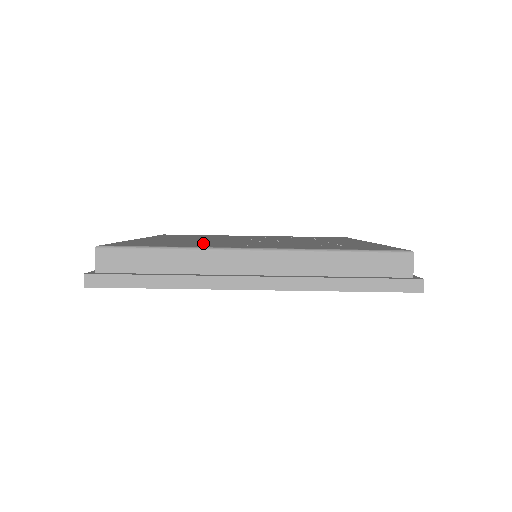
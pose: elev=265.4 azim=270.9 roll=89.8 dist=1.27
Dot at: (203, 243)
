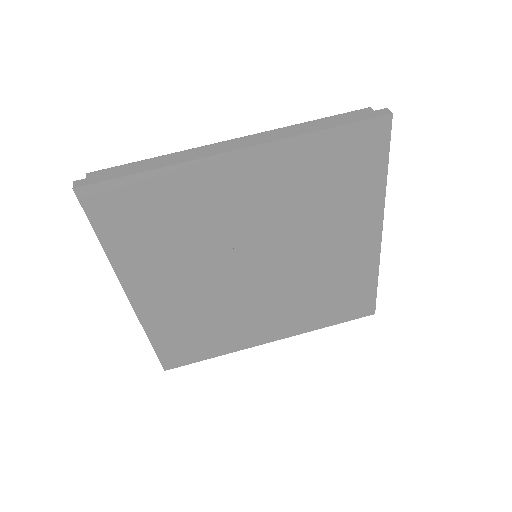
Dot at: occluded
